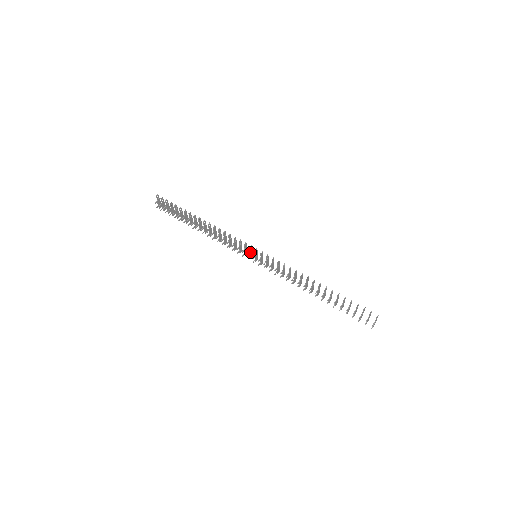
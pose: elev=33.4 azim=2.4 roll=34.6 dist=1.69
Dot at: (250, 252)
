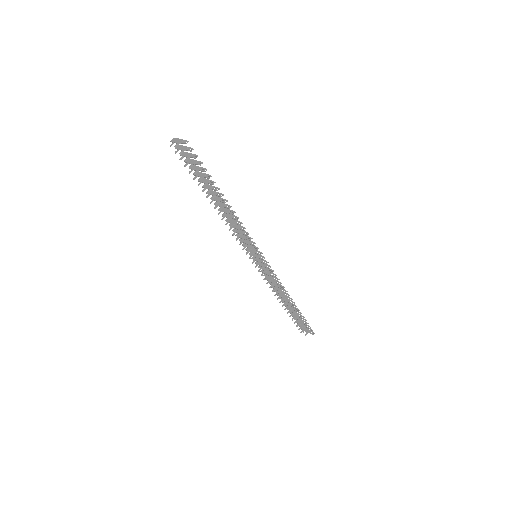
Dot at: (254, 253)
